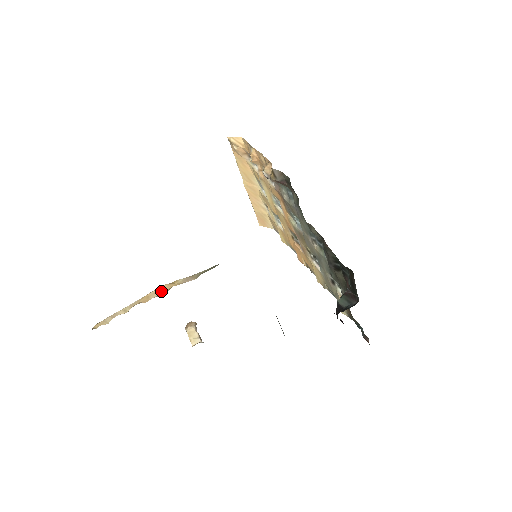
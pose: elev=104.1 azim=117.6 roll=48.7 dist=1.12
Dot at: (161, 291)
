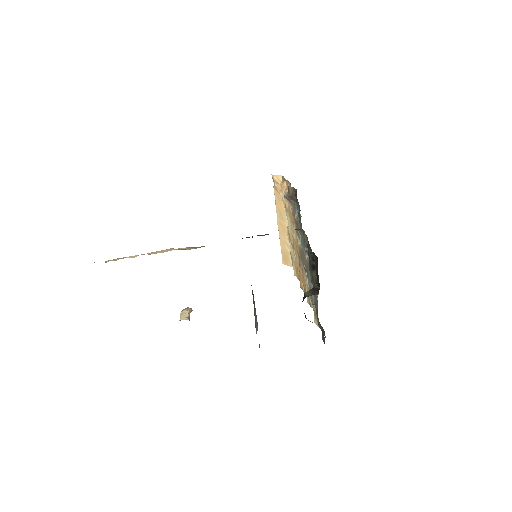
Dot at: (166, 251)
